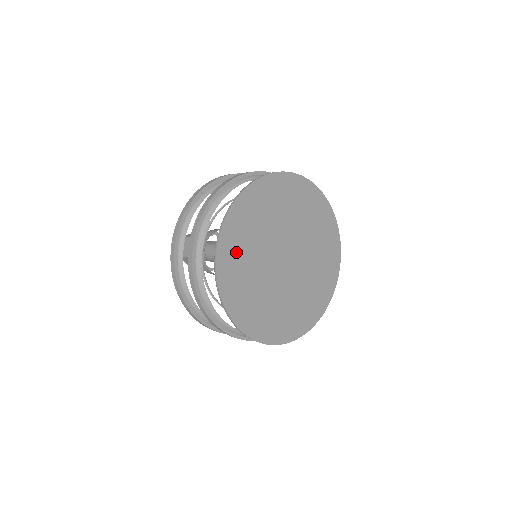
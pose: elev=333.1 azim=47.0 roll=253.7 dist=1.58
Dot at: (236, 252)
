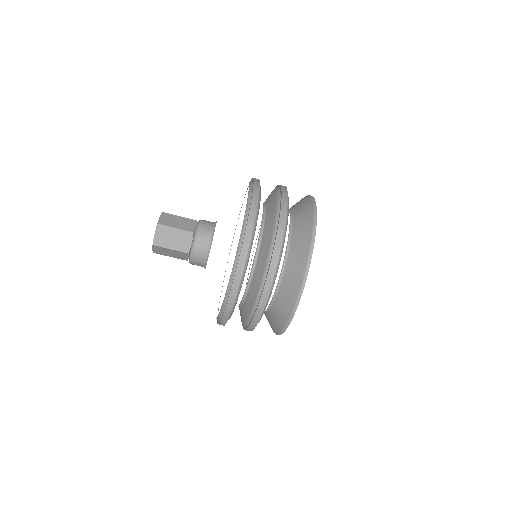
Dot at: occluded
